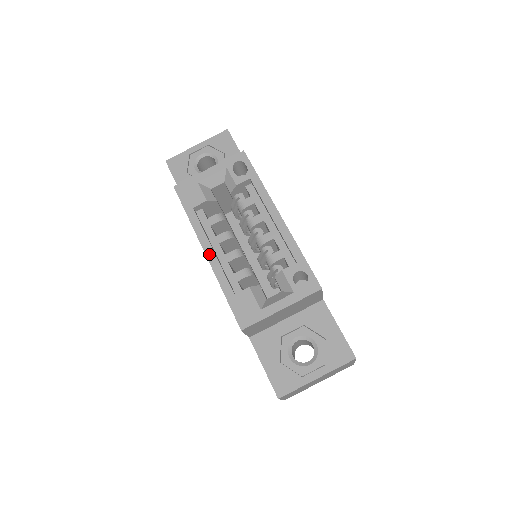
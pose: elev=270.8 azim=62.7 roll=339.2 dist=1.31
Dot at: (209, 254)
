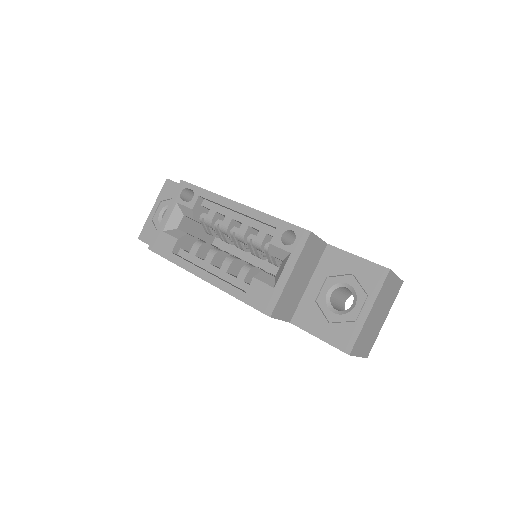
Dot at: (206, 277)
